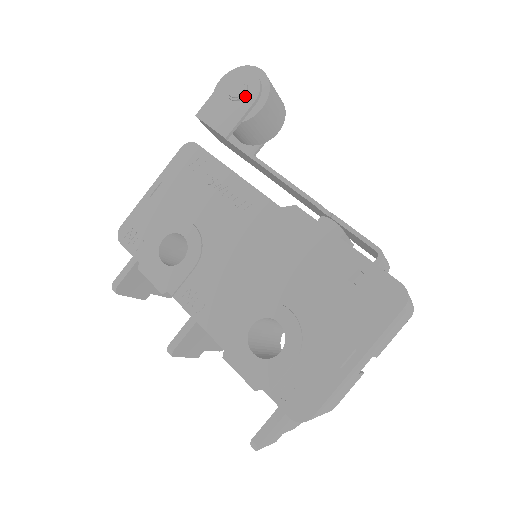
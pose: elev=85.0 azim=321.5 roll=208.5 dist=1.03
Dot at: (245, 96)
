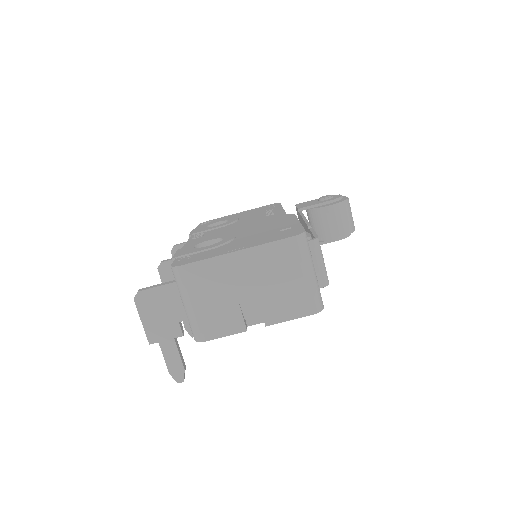
Dot at: (327, 200)
